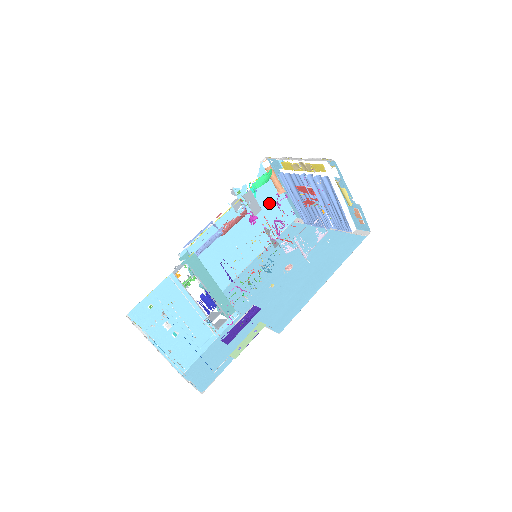
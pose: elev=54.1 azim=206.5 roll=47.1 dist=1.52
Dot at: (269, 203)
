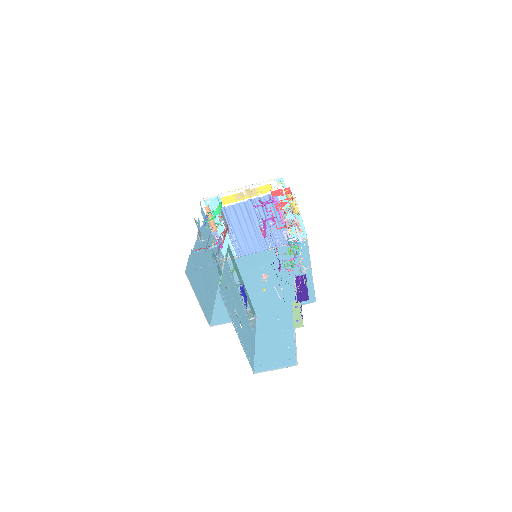
Dot at: (257, 206)
